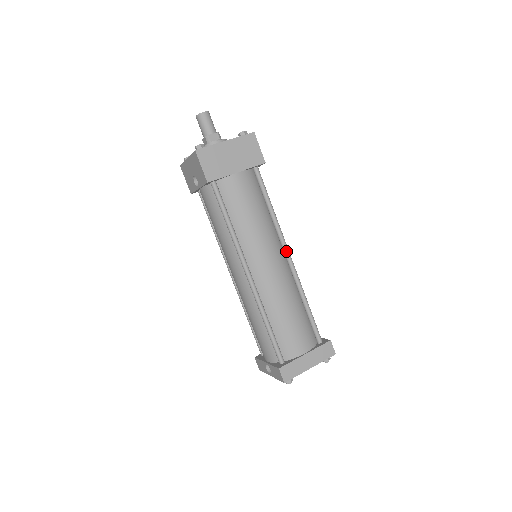
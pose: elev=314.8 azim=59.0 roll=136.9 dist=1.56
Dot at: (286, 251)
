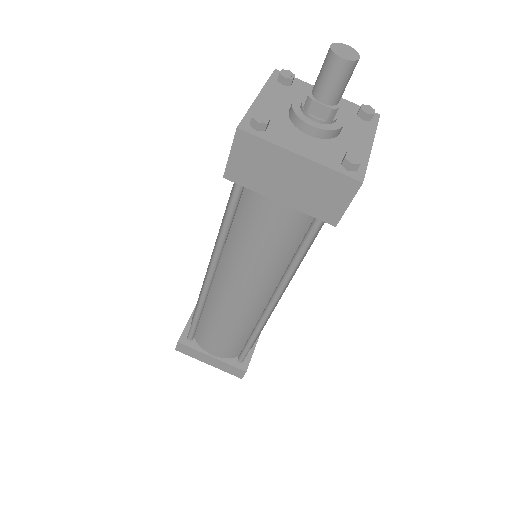
Dot at: (273, 299)
